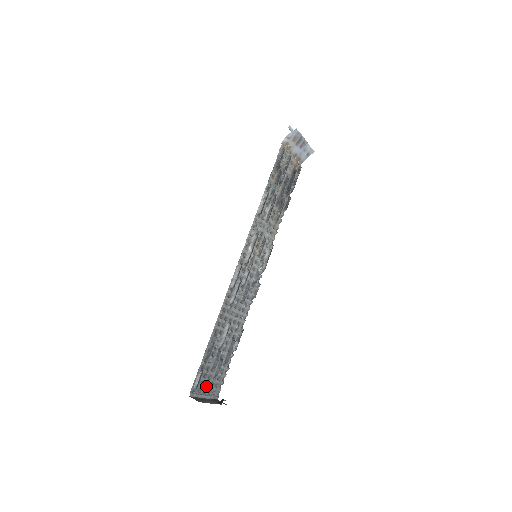
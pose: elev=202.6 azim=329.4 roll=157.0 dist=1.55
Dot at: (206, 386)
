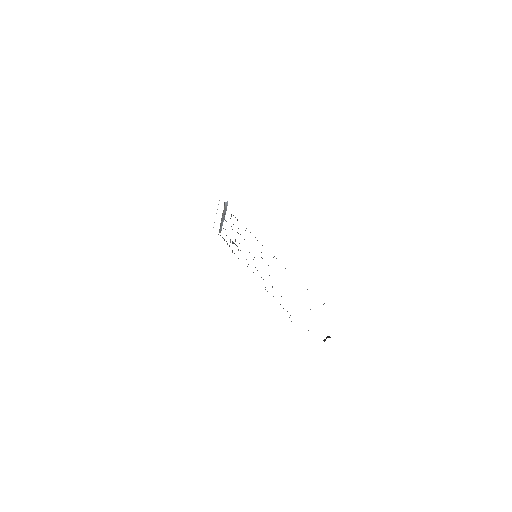
Dot at: occluded
